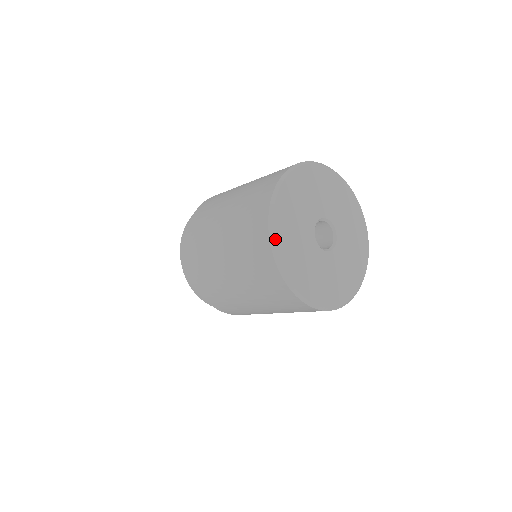
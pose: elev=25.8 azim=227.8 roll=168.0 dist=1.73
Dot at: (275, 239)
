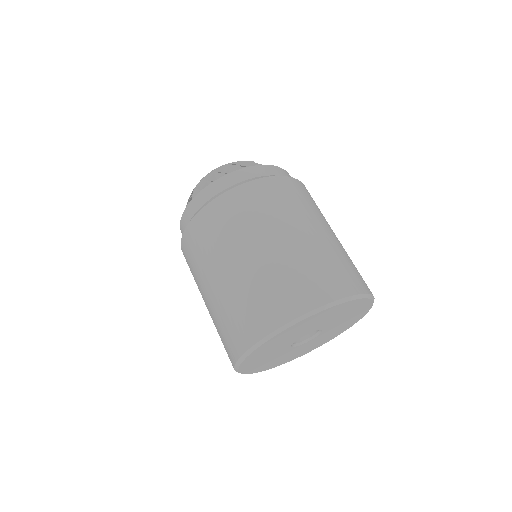
Dot at: (242, 363)
